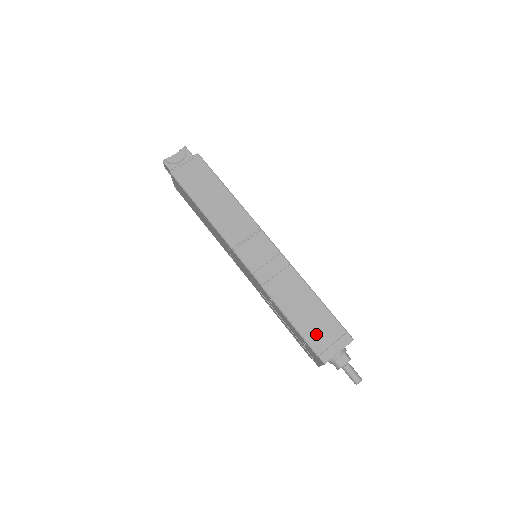
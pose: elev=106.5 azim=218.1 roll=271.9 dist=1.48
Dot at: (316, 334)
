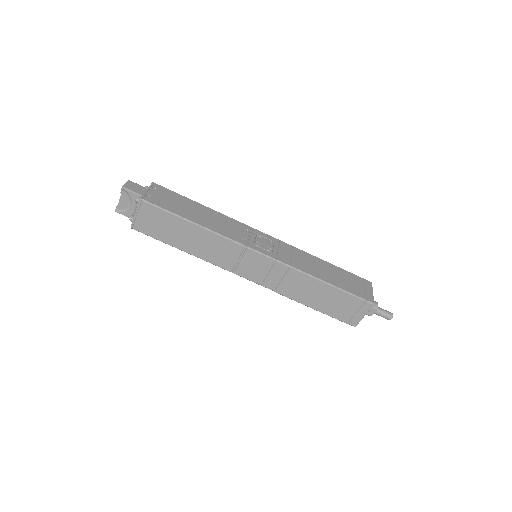
Dot at: (339, 311)
